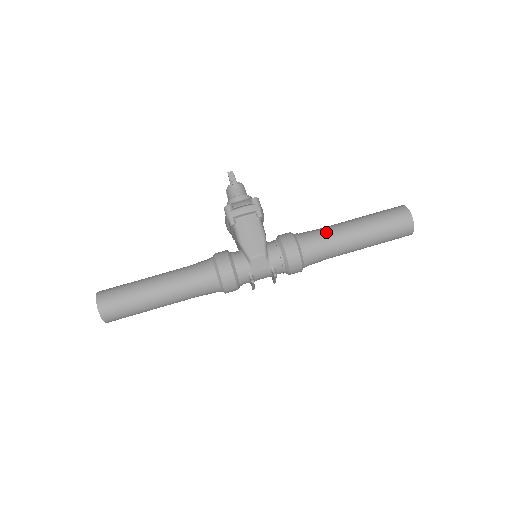
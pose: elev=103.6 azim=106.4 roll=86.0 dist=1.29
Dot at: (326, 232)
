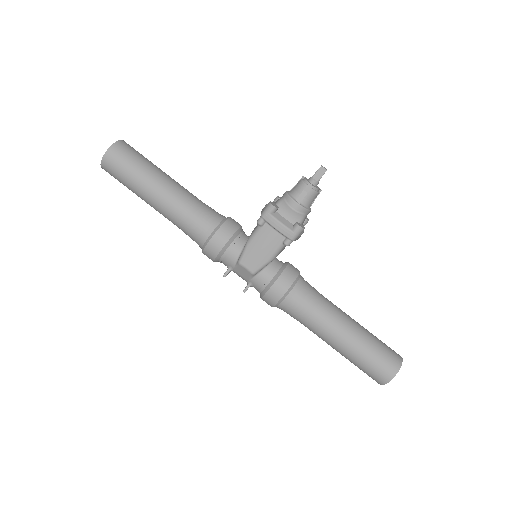
Dot at: (318, 312)
